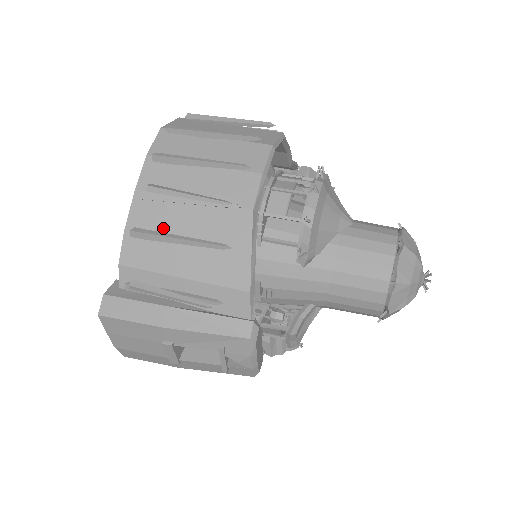
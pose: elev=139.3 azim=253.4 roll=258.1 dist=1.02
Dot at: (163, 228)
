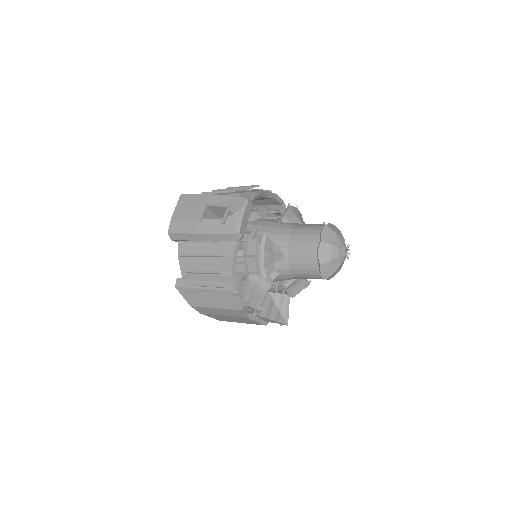
Dot at: occluded
